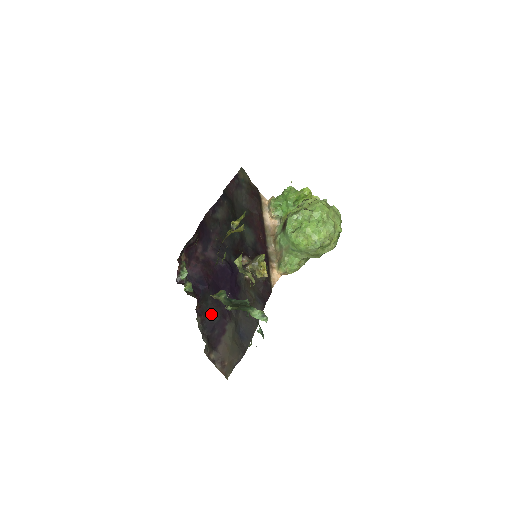
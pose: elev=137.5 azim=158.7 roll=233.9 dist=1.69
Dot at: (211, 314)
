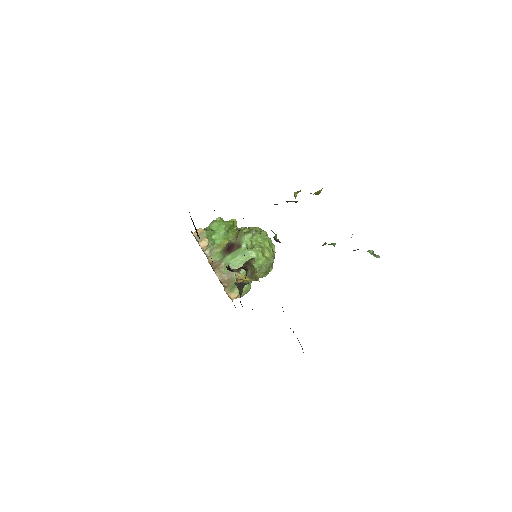
Dot at: occluded
